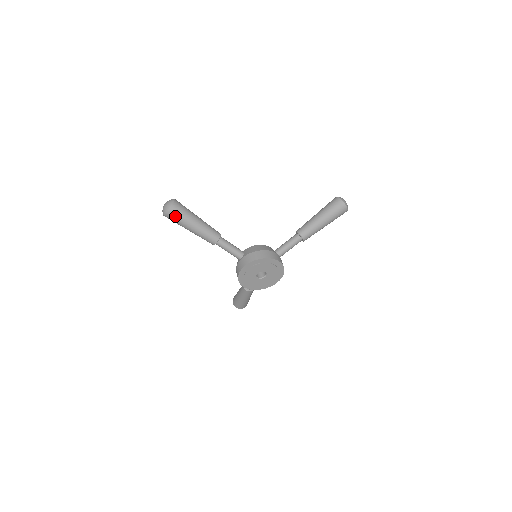
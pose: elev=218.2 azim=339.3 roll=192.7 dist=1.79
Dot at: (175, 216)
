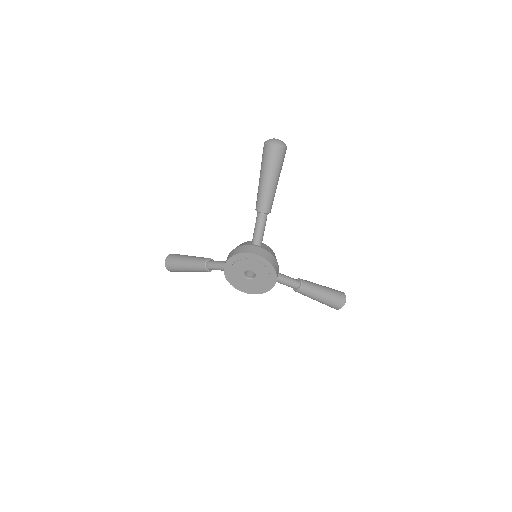
Dot at: (274, 157)
